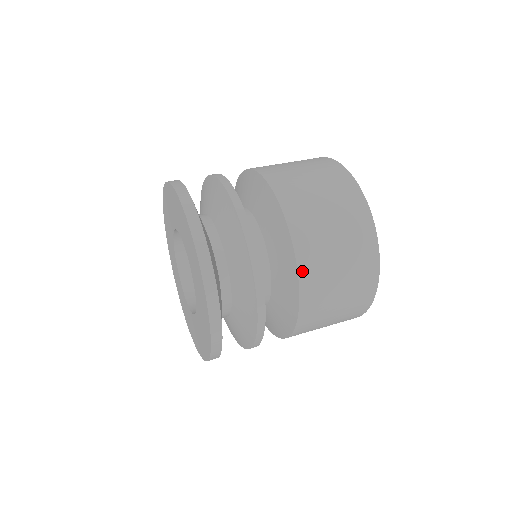
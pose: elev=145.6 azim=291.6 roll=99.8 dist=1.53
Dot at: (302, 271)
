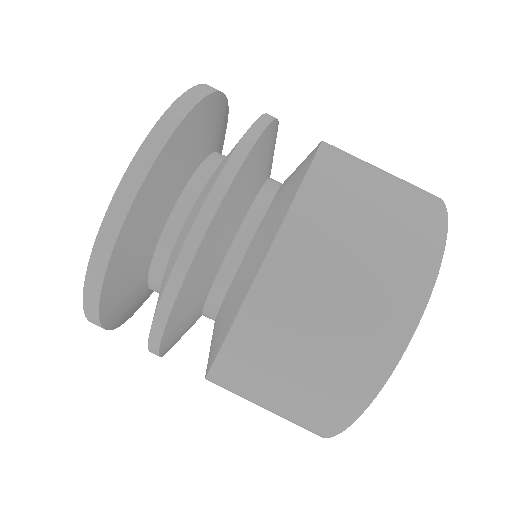
Dot at: occluded
